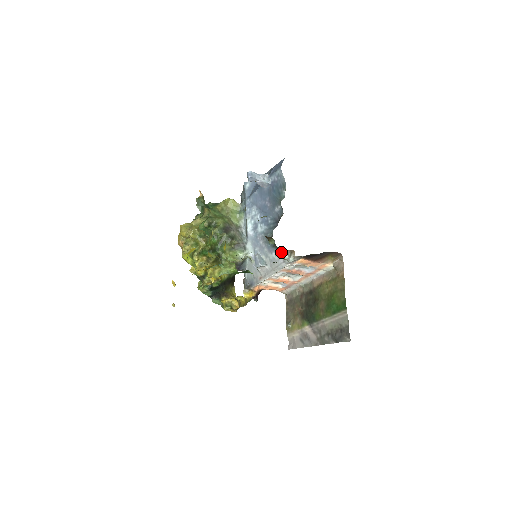
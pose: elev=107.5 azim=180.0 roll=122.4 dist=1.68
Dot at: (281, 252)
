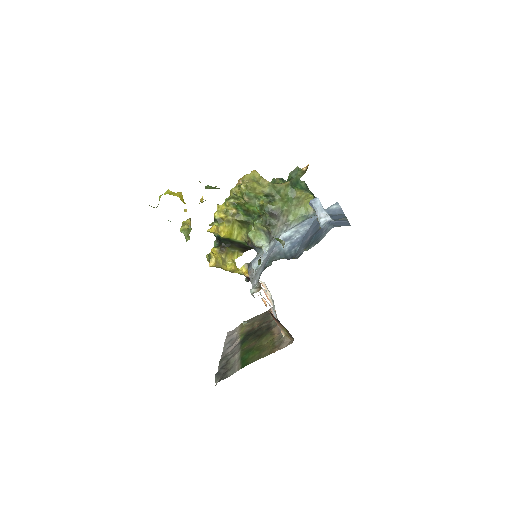
Dot at: occluded
